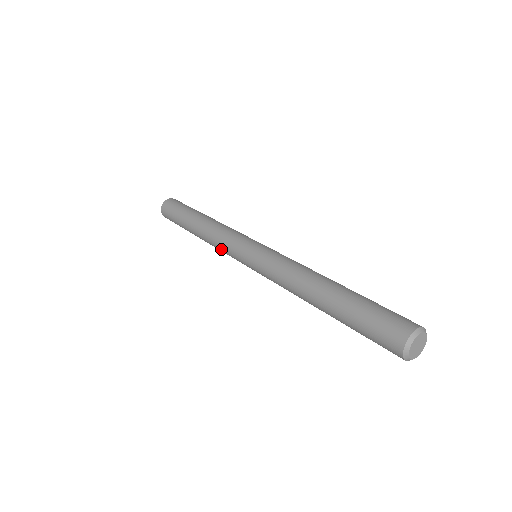
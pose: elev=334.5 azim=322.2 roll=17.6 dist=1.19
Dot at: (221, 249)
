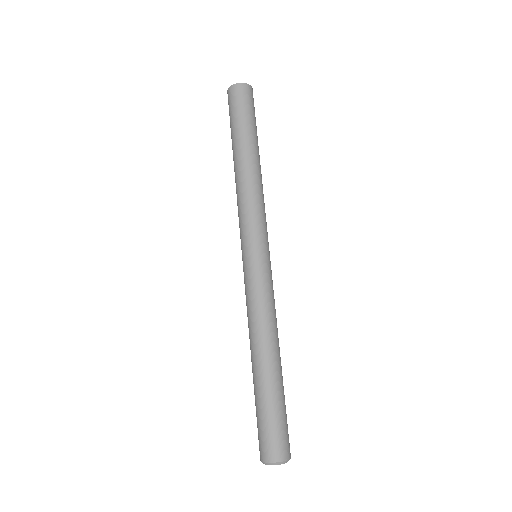
Dot at: occluded
